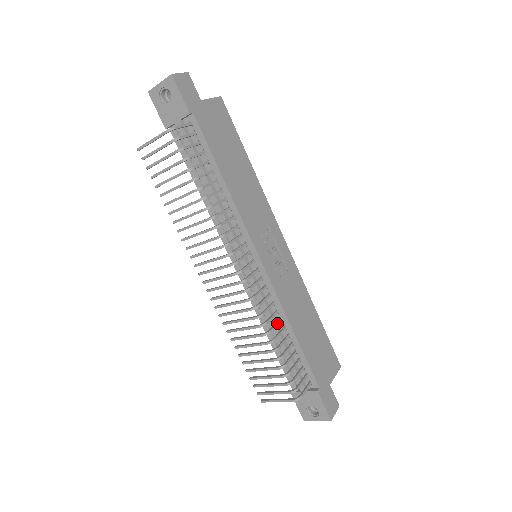
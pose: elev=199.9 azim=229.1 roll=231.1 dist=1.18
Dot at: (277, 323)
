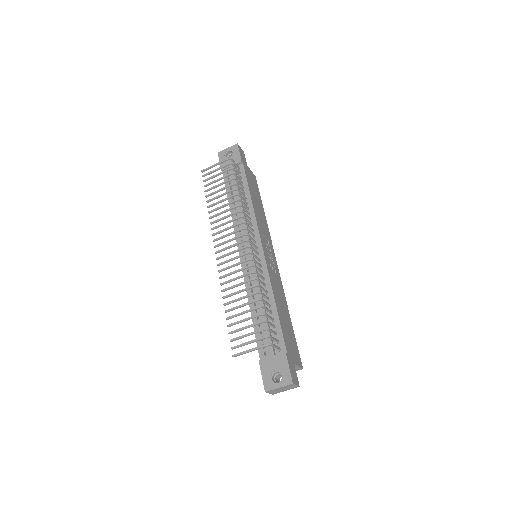
Dot at: (264, 289)
